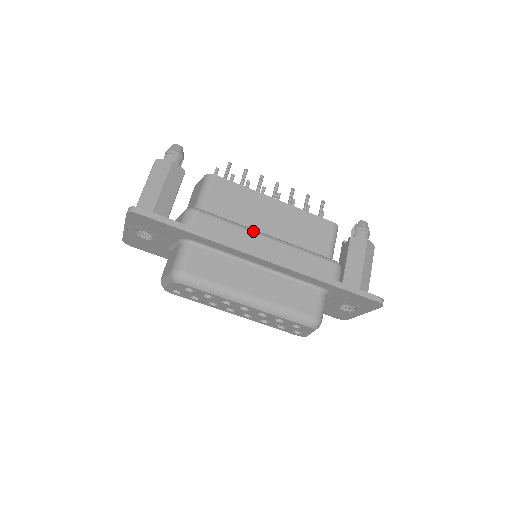
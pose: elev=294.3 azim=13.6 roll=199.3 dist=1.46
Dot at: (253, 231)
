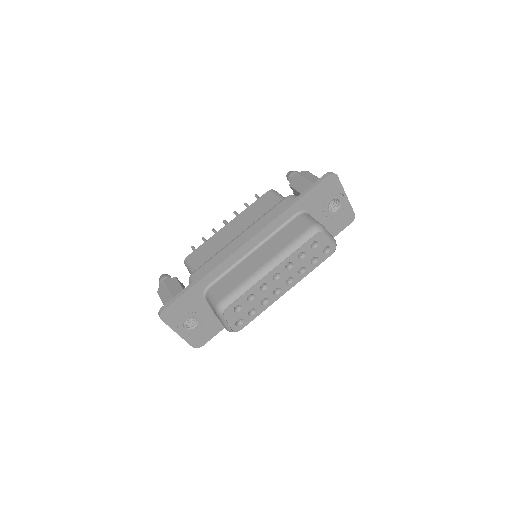
Dot at: (228, 244)
